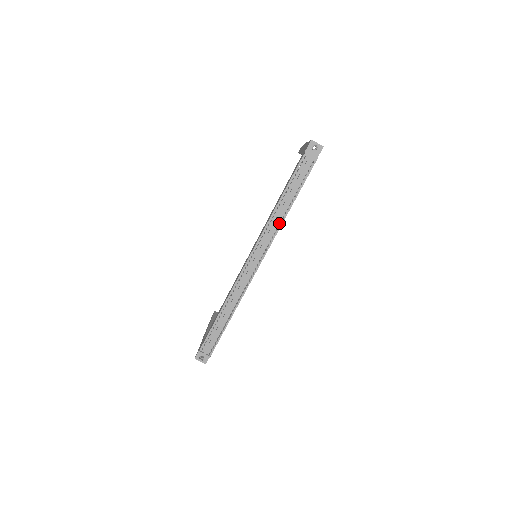
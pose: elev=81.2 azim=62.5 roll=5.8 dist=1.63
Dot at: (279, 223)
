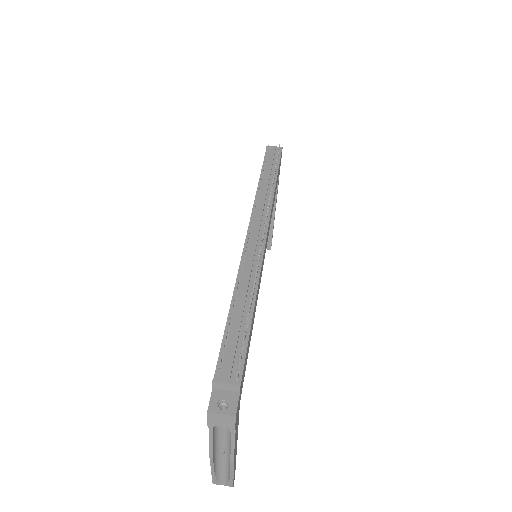
Dot at: occluded
